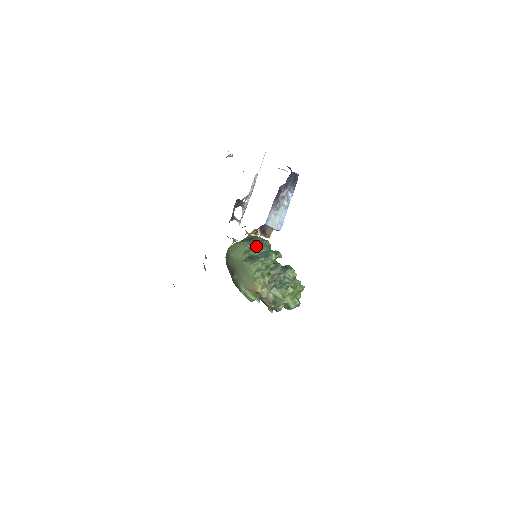
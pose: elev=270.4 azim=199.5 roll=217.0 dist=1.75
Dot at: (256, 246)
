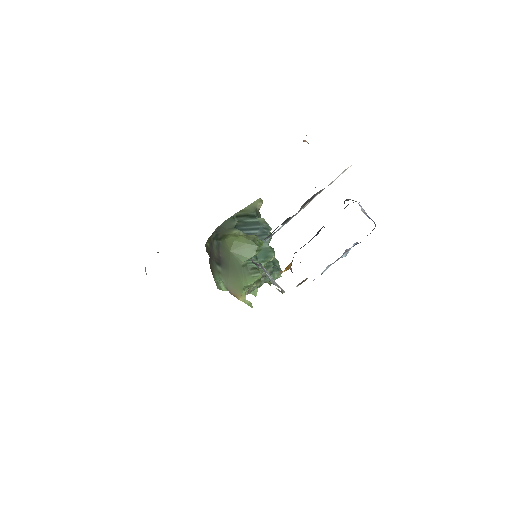
Dot at: (283, 292)
